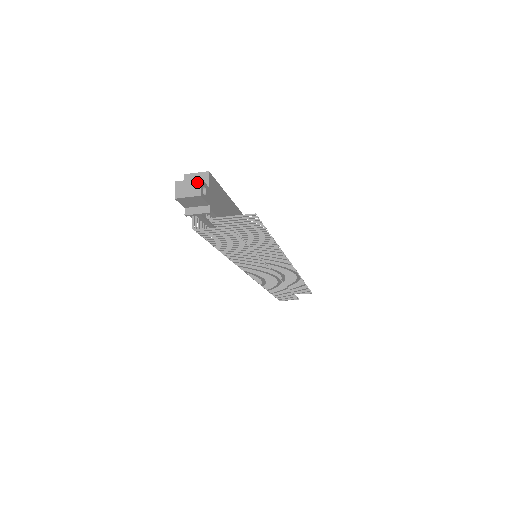
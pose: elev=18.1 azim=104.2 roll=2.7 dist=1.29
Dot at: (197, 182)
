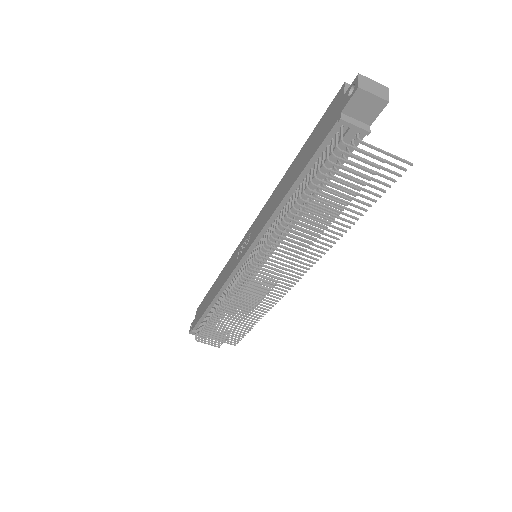
Dot at: (385, 88)
